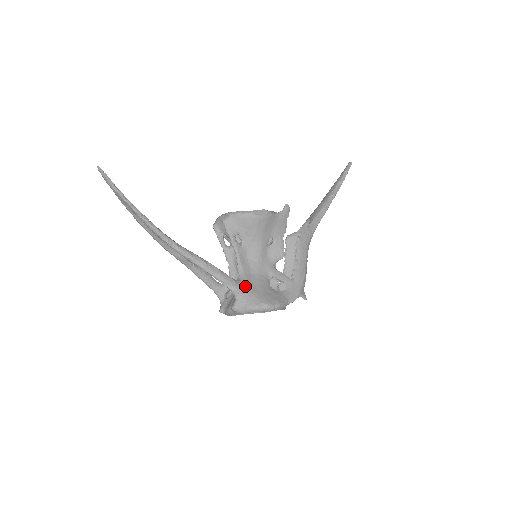
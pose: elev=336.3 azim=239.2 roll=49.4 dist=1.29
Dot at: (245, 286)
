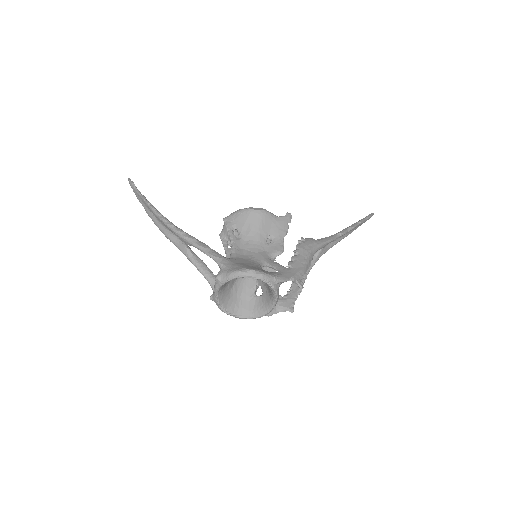
Dot at: (232, 261)
